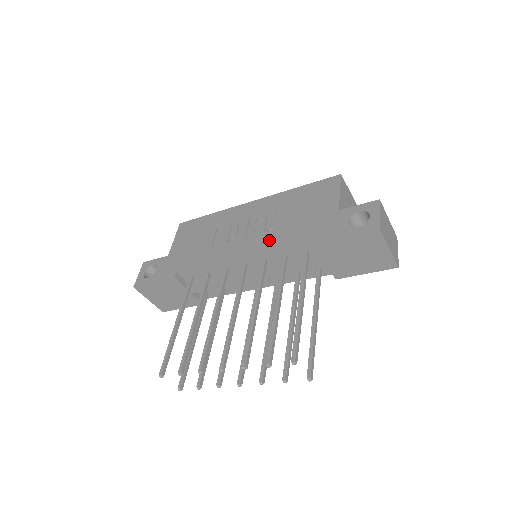
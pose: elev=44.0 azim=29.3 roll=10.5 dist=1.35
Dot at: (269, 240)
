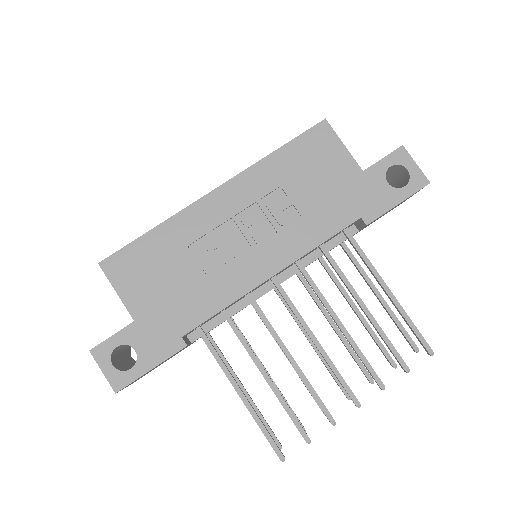
Dot at: (299, 239)
